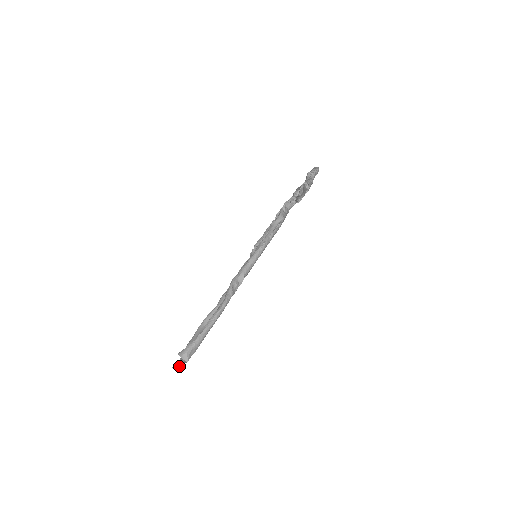
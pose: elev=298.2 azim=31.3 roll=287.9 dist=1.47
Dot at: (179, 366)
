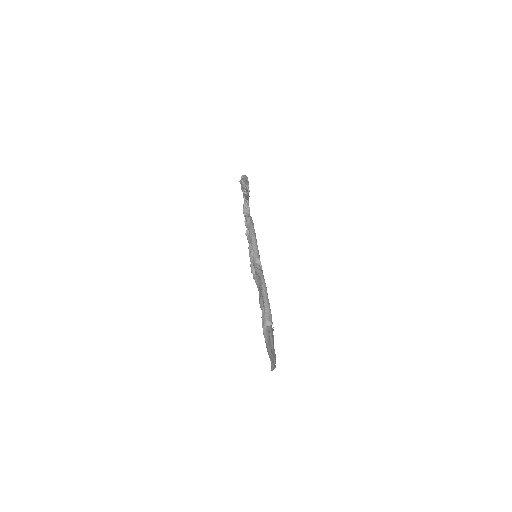
Dot at: occluded
